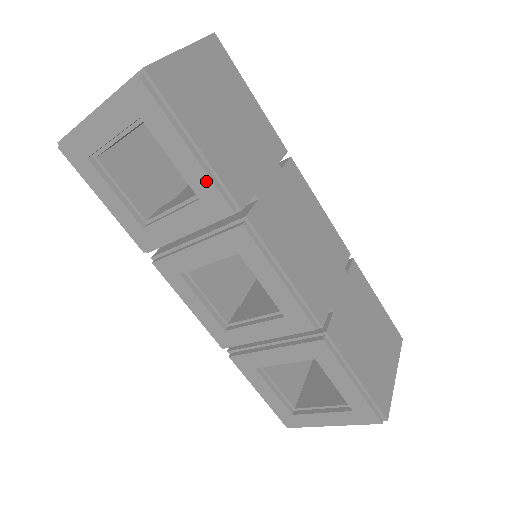
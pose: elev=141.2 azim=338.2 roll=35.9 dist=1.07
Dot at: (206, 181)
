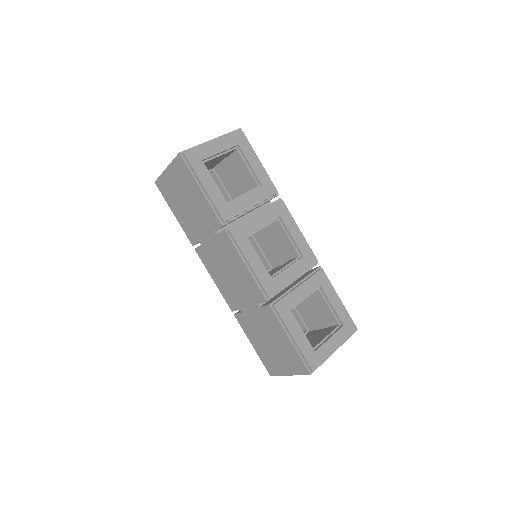
Dot at: (266, 177)
